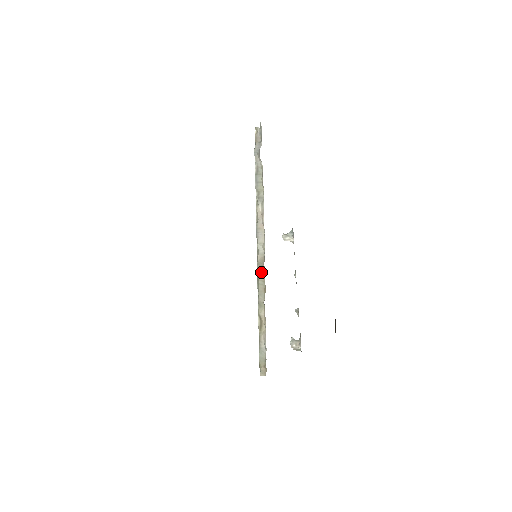
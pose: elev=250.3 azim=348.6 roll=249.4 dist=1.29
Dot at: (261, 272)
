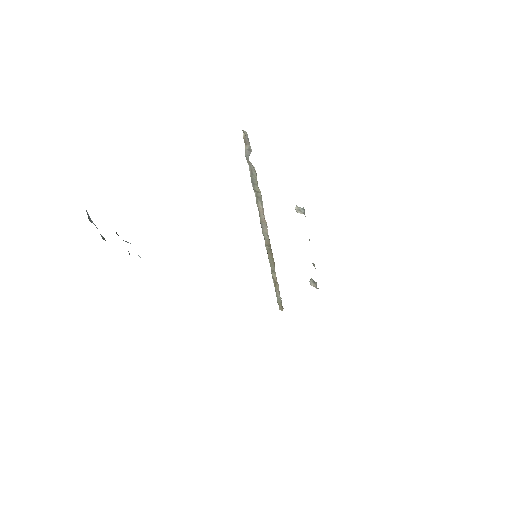
Dot at: (269, 252)
